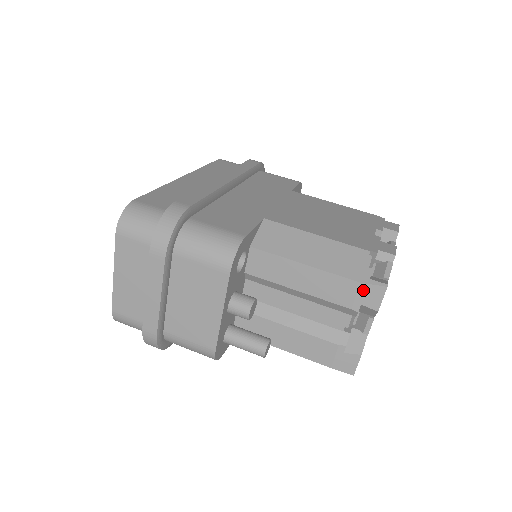
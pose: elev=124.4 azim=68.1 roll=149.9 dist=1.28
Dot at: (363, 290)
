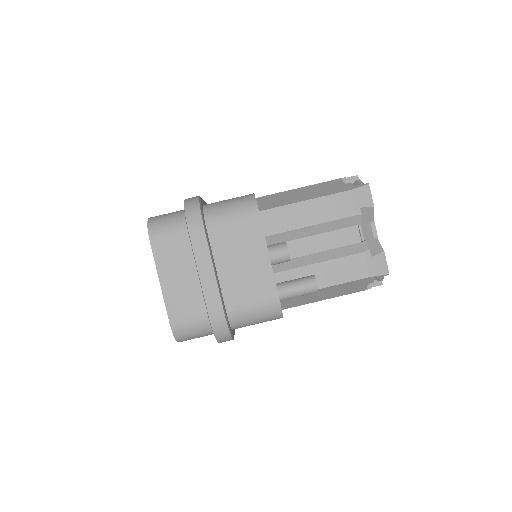
Dot at: (355, 195)
